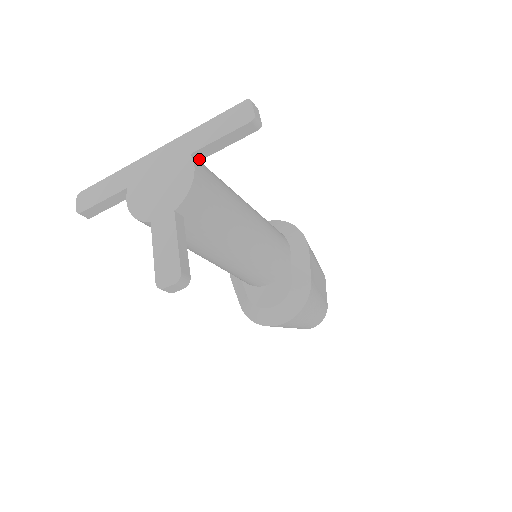
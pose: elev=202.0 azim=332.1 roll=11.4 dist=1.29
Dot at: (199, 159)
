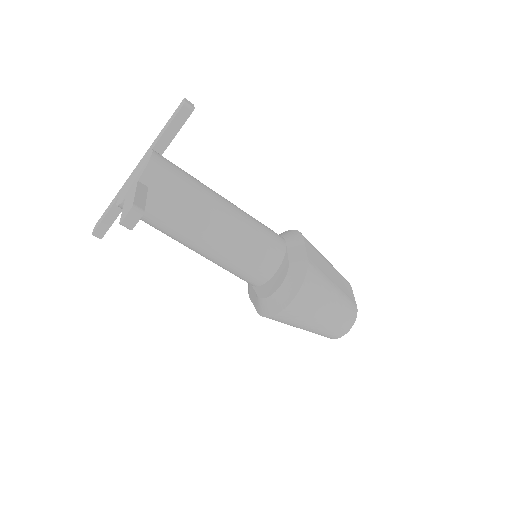
Dot at: (161, 153)
